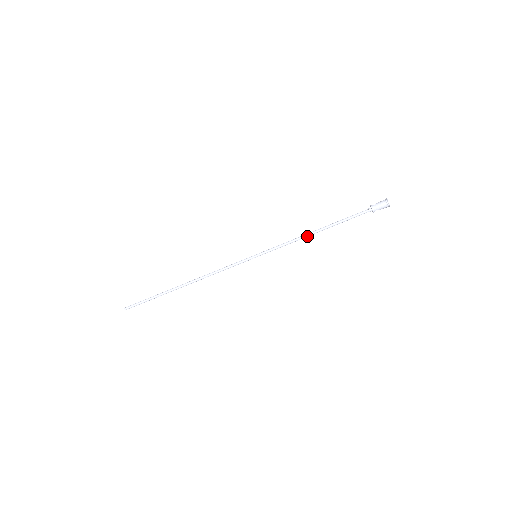
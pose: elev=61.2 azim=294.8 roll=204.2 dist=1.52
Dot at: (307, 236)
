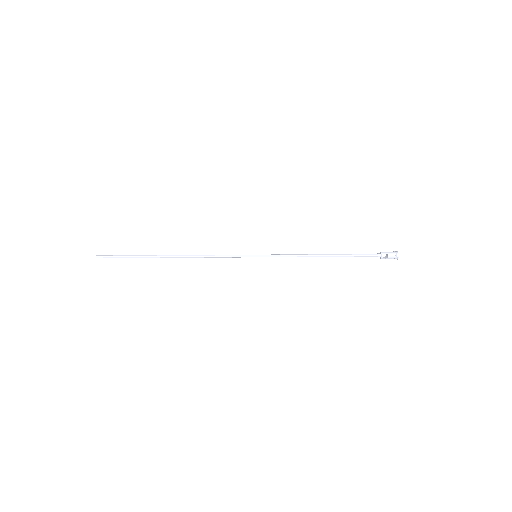
Dot at: (313, 255)
